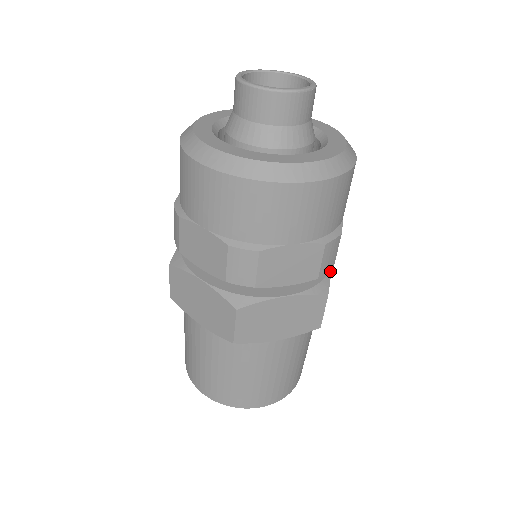
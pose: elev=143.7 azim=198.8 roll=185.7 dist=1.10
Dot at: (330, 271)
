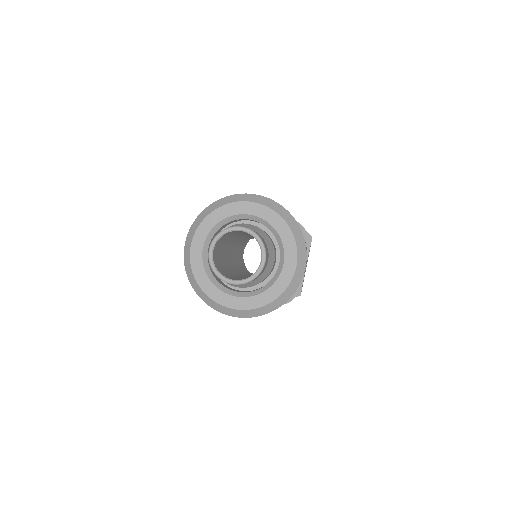
Dot at: occluded
